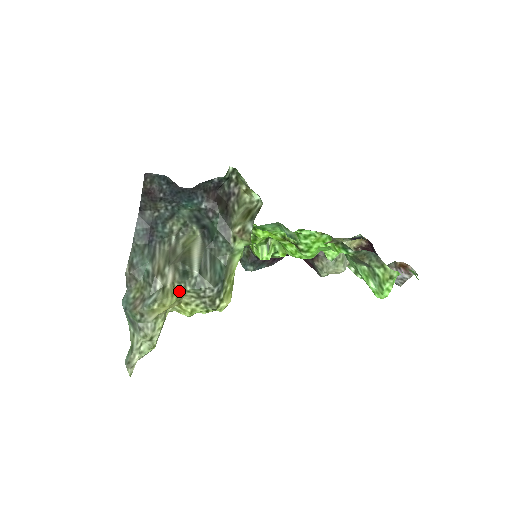
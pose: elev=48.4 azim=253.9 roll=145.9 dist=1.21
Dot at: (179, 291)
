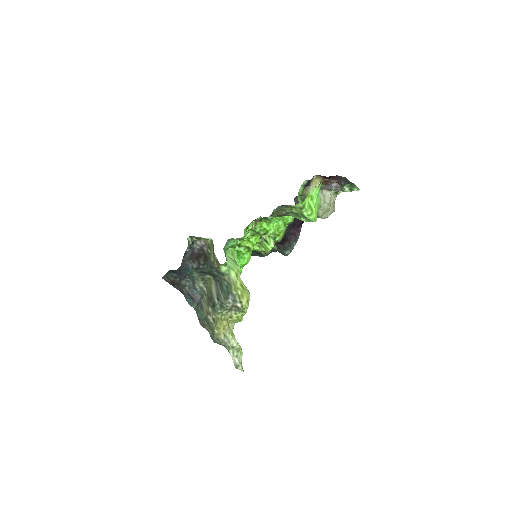
Dot at: (218, 316)
